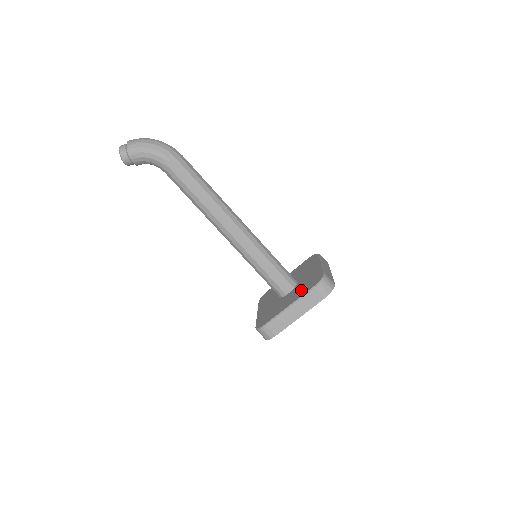
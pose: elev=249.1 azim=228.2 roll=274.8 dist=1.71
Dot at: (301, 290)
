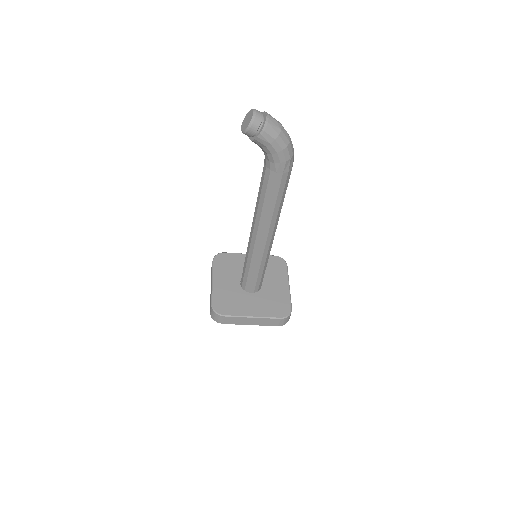
Dot at: (267, 307)
